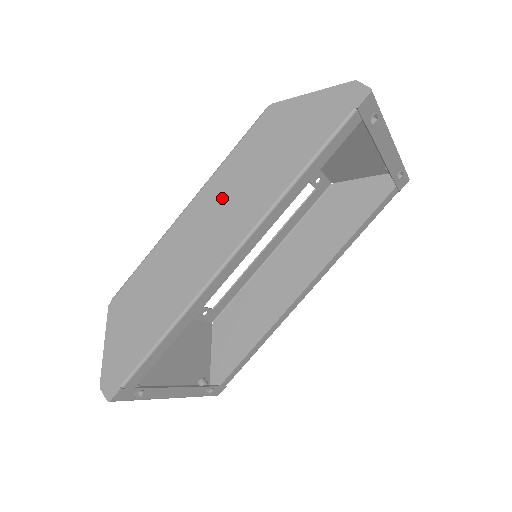
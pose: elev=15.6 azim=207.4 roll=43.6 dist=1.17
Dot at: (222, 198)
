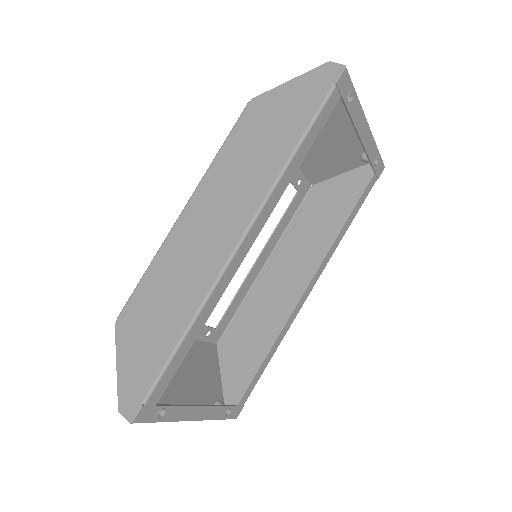
Dot at: (219, 192)
